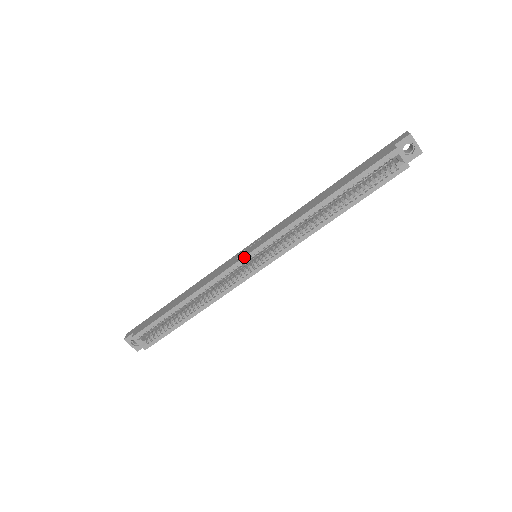
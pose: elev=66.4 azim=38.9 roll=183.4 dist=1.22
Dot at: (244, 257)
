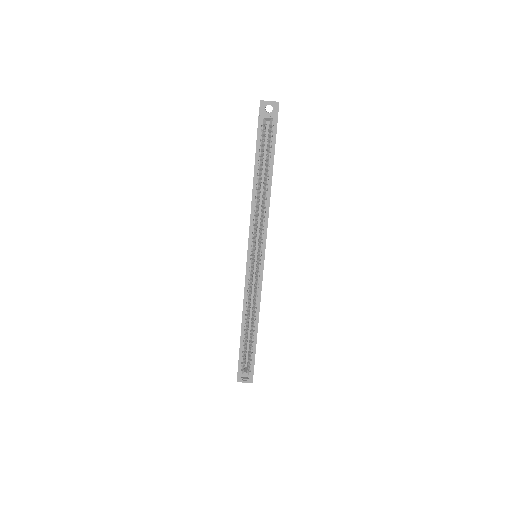
Dot at: (247, 263)
